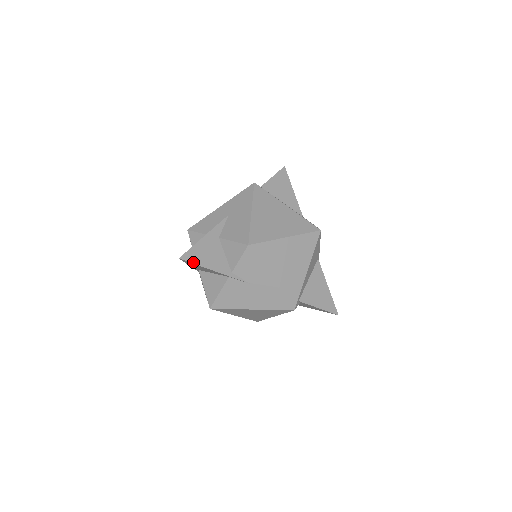
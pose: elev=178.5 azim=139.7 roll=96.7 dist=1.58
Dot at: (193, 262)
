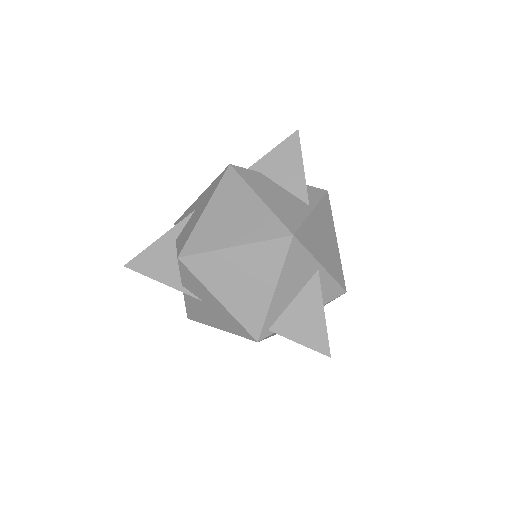
Dot at: (138, 271)
